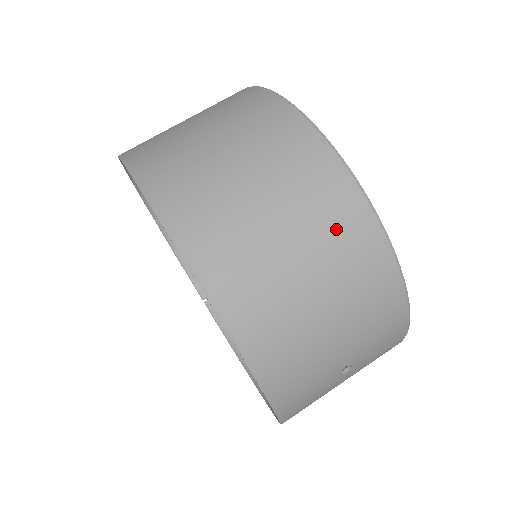
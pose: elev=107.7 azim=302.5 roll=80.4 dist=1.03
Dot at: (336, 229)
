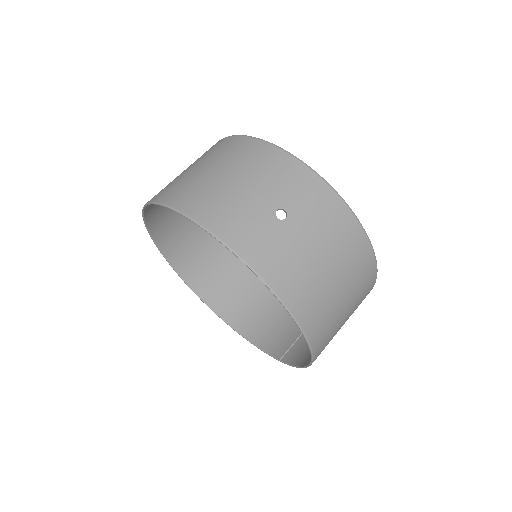
Dot at: (222, 150)
